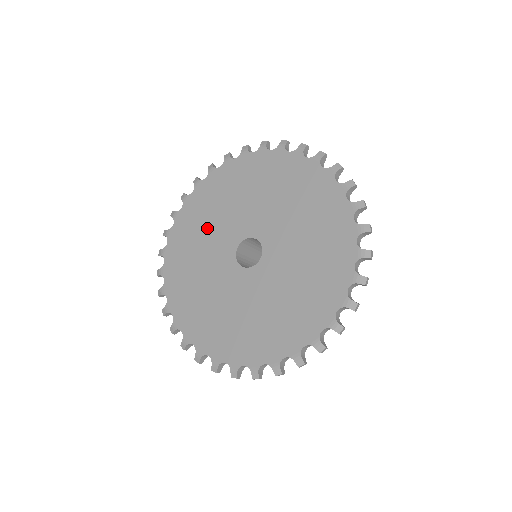
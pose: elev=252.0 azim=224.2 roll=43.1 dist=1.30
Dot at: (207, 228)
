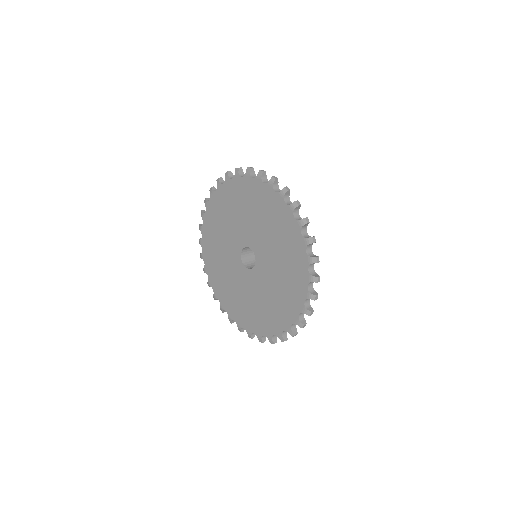
Dot at: (225, 225)
